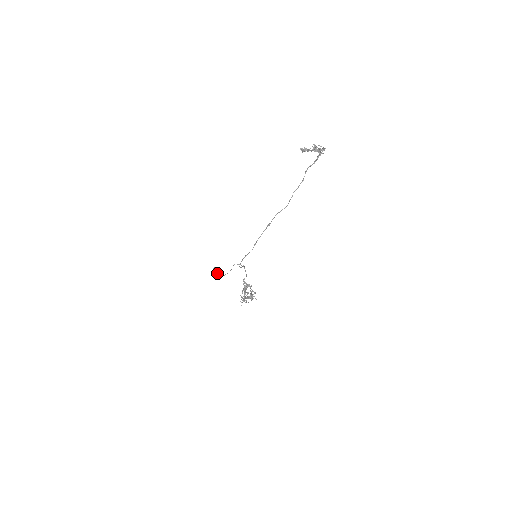
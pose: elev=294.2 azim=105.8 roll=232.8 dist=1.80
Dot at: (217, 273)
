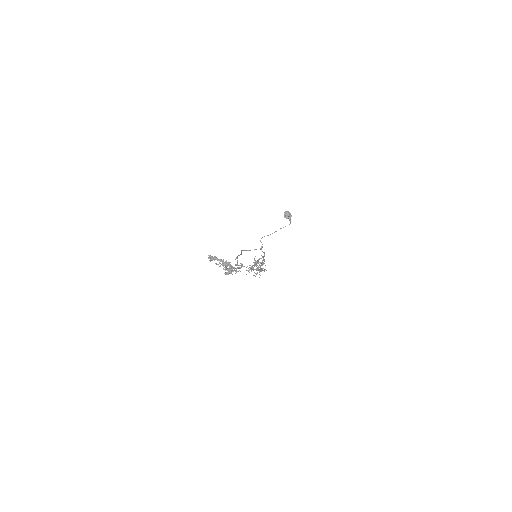
Dot at: (286, 217)
